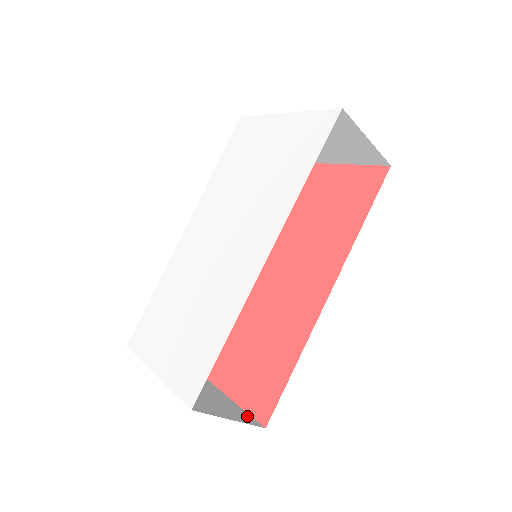
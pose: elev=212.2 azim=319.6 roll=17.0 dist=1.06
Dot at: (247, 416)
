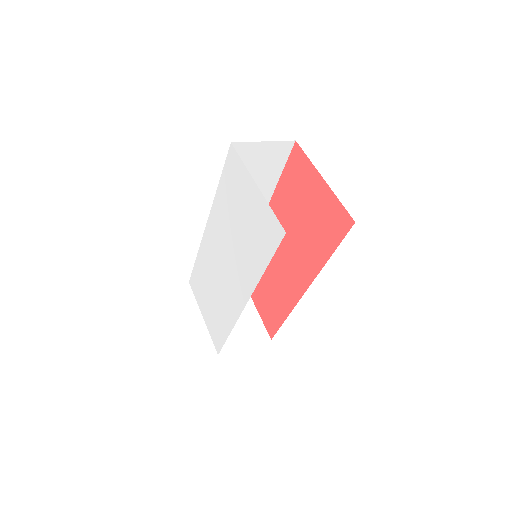
Dot at: (261, 331)
